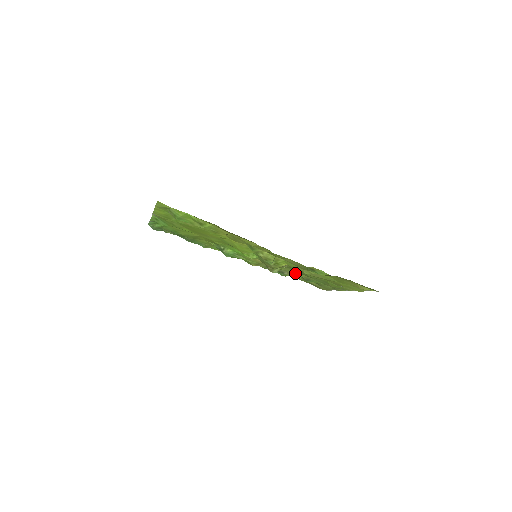
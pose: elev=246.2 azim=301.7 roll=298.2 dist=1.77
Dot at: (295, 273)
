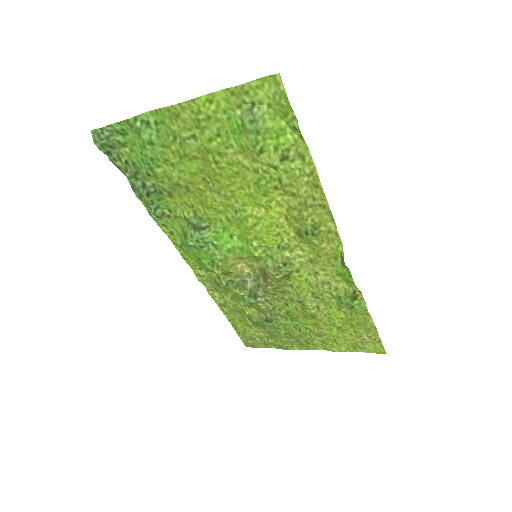
Dot at: (272, 303)
